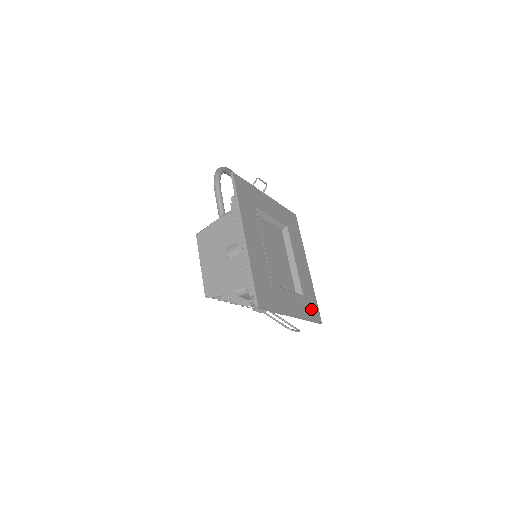
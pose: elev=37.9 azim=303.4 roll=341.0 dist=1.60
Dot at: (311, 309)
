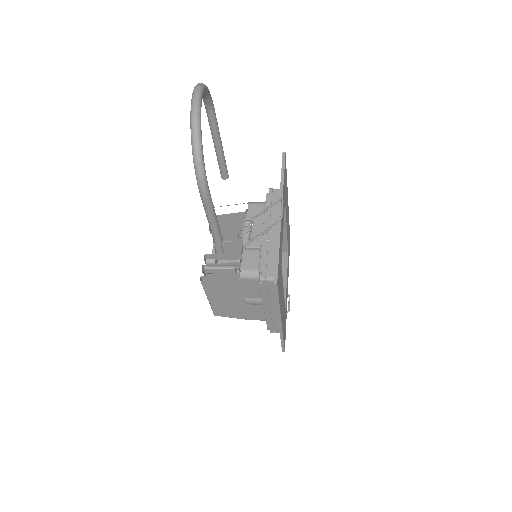
Dot at: occluded
